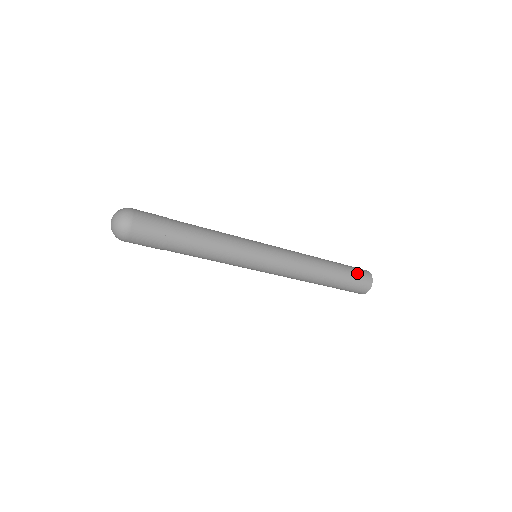
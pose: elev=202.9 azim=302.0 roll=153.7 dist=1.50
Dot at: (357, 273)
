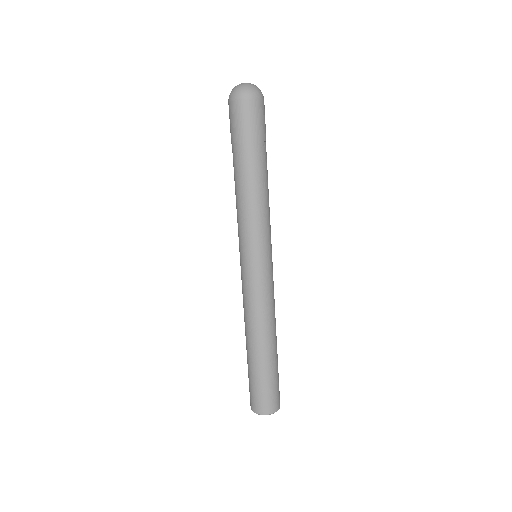
Dot at: occluded
